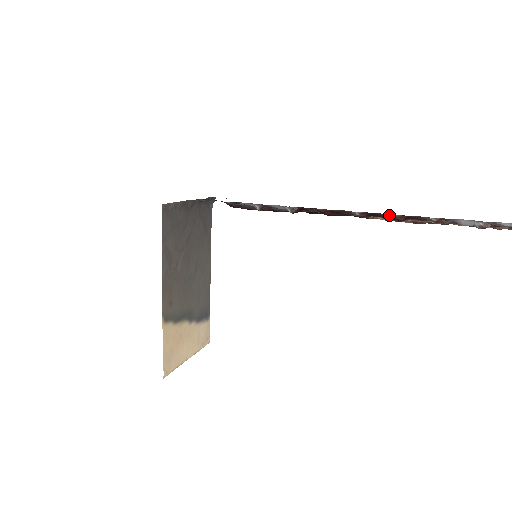
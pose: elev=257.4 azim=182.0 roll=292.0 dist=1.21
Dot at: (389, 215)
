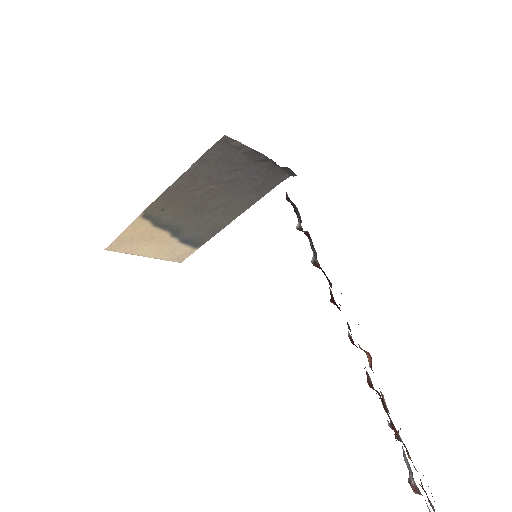
Dot at: occluded
